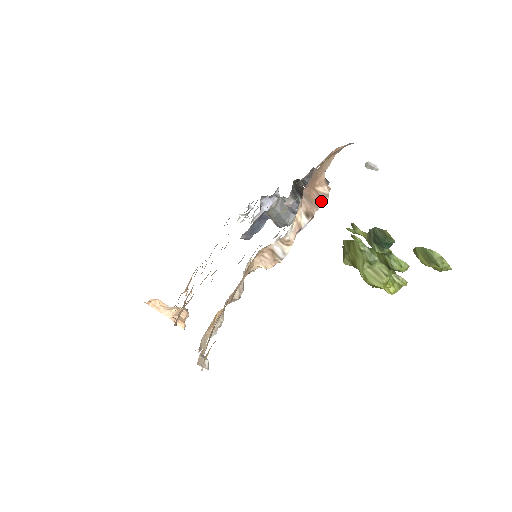
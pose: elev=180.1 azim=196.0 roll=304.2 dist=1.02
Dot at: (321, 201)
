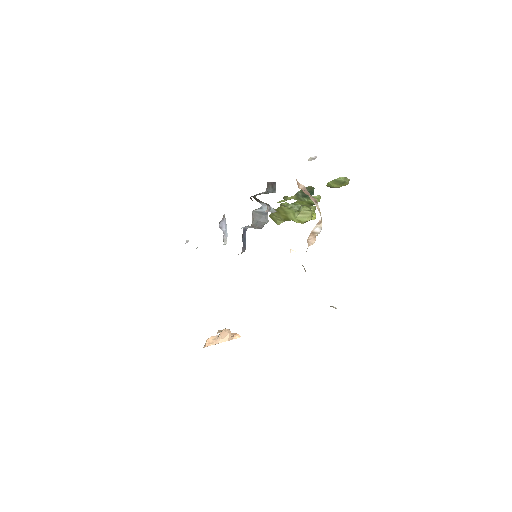
Dot at: (308, 192)
